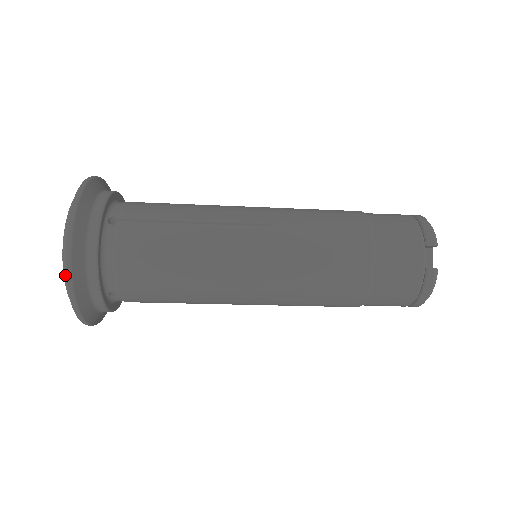
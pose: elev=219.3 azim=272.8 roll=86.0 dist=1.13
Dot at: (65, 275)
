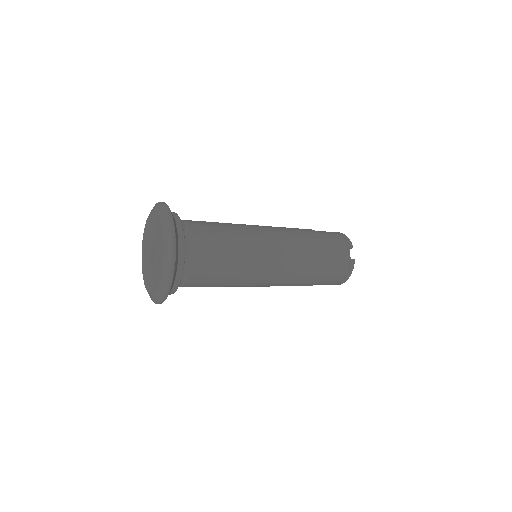
Dot at: (169, 263)
